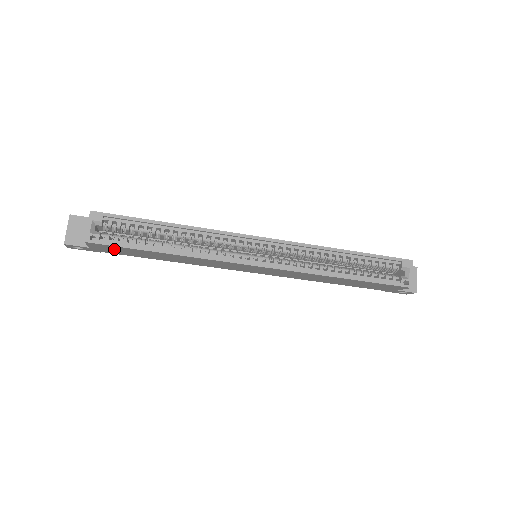
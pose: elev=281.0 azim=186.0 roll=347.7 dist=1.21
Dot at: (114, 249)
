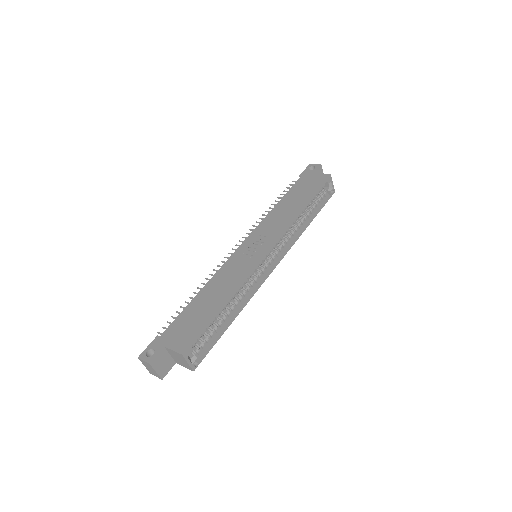
Dot at: occluded
